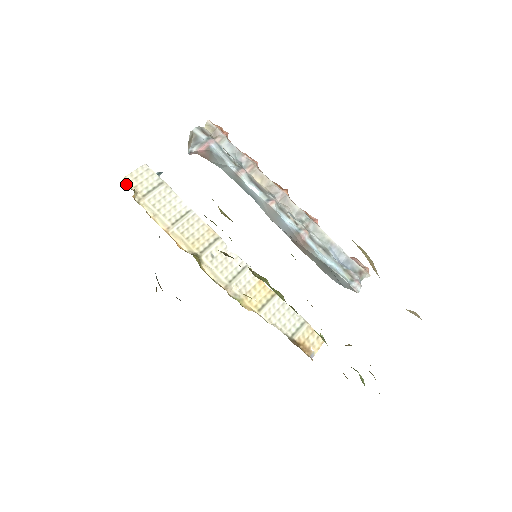
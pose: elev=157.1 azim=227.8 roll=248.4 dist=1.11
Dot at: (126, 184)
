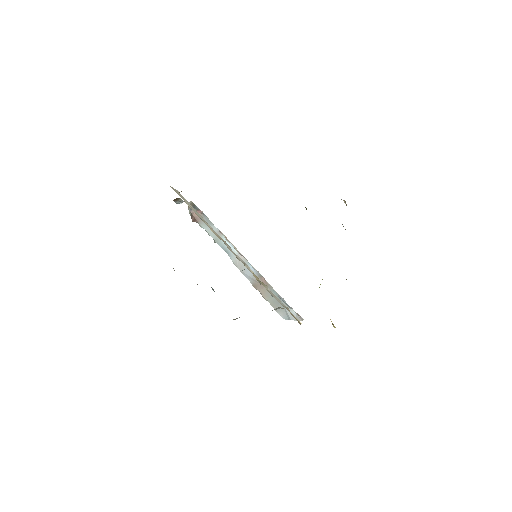
Dot at: occluded
